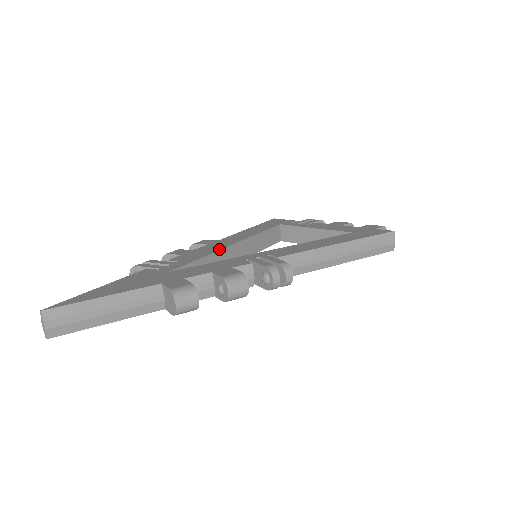
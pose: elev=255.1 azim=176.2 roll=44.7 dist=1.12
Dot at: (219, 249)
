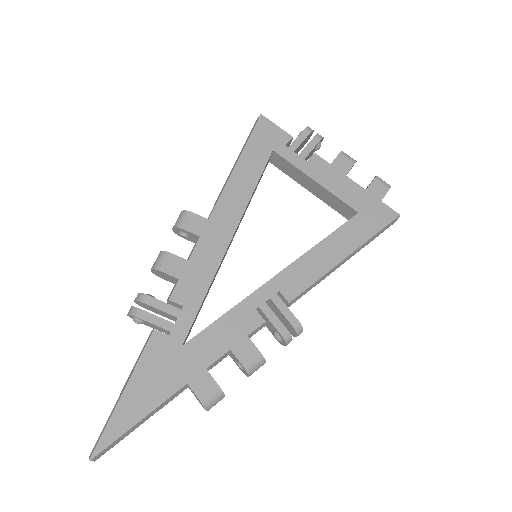
Dot at: (219, 262)
